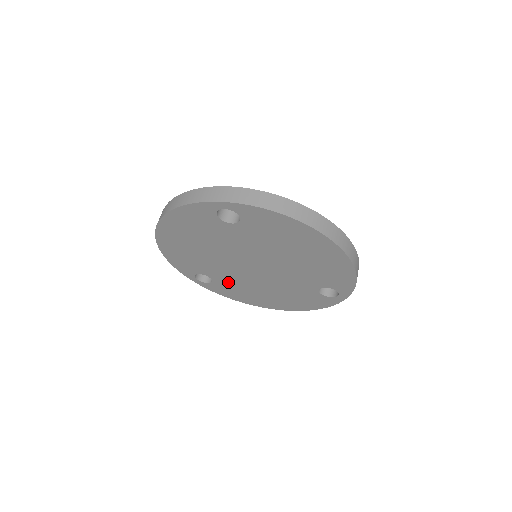
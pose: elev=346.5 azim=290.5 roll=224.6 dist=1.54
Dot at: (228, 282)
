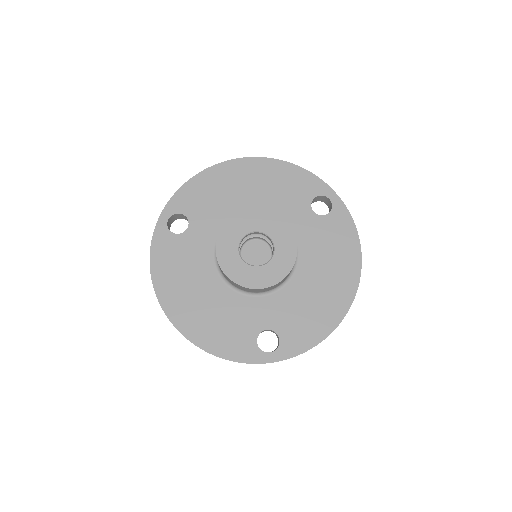
Dot at: occluded
